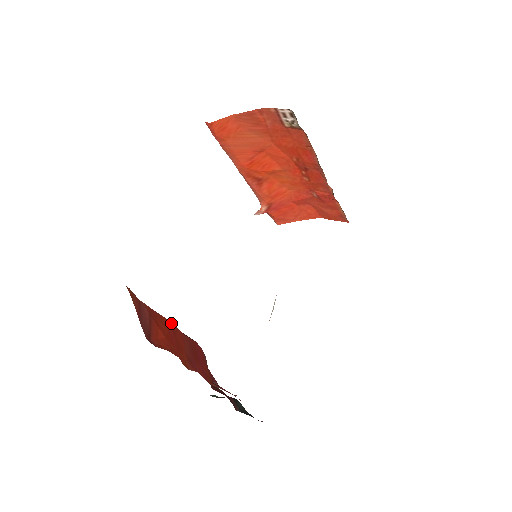
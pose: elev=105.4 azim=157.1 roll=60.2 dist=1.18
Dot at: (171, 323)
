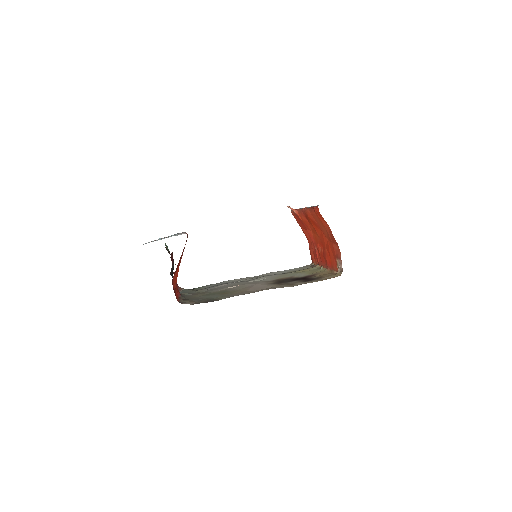
Dot at: occluded
